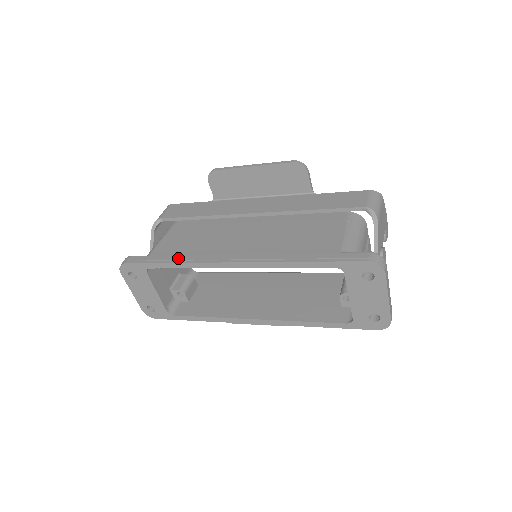
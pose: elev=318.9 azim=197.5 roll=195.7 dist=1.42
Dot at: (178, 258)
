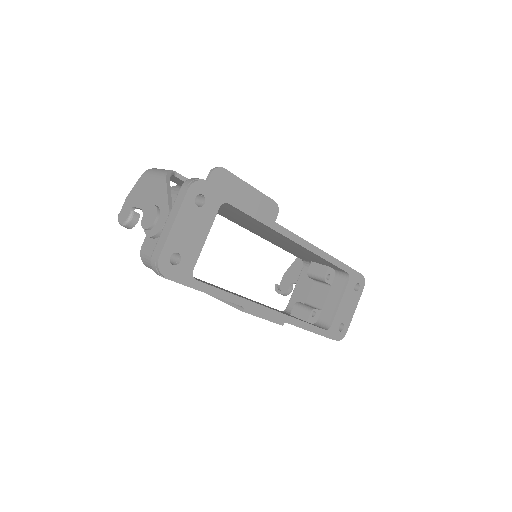
Dot at: occluded
